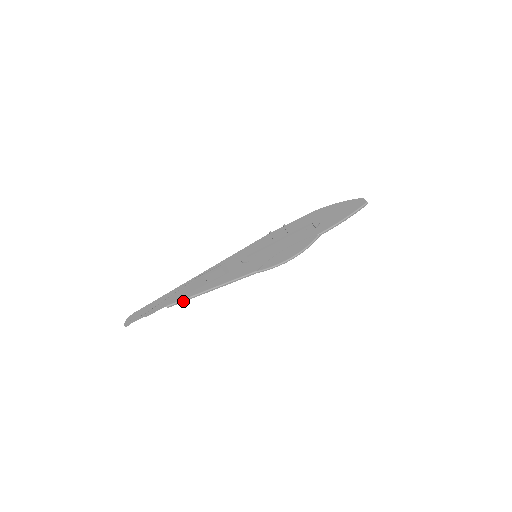
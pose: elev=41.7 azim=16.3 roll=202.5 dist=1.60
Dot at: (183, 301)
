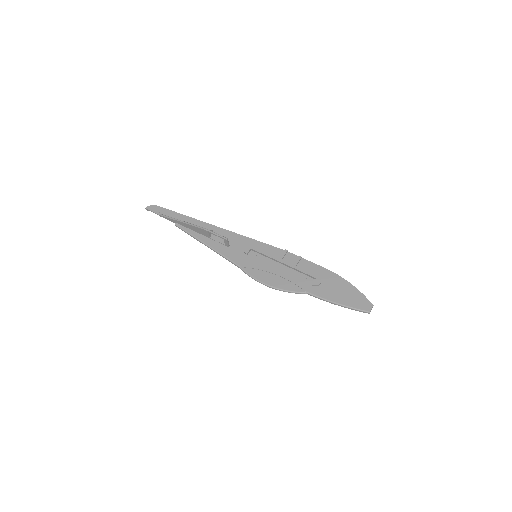
Dot at: (186, 232)
